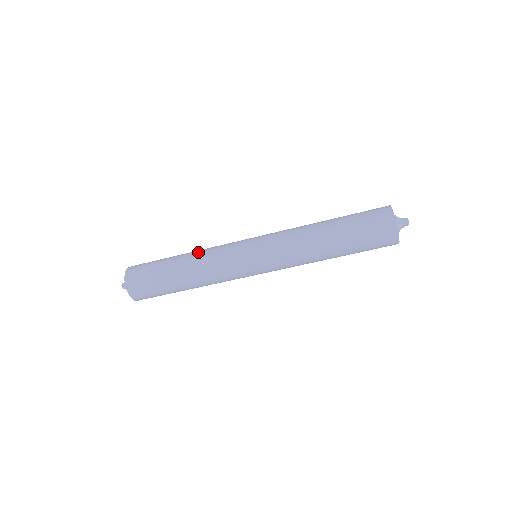
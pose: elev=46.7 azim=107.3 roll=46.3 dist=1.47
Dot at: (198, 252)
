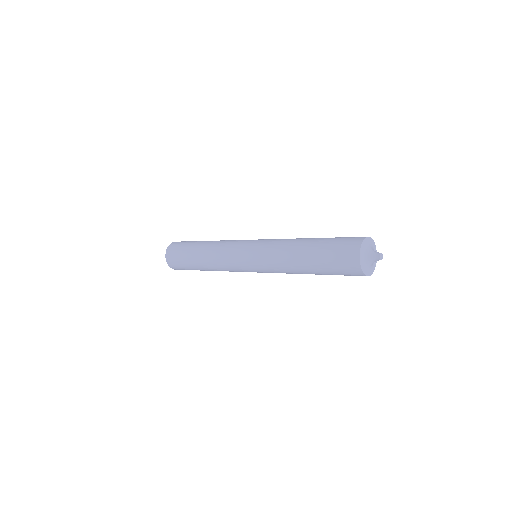
Dot at: (212, 246)
